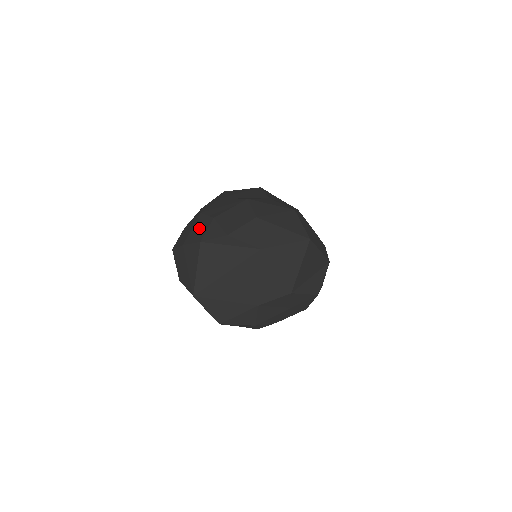
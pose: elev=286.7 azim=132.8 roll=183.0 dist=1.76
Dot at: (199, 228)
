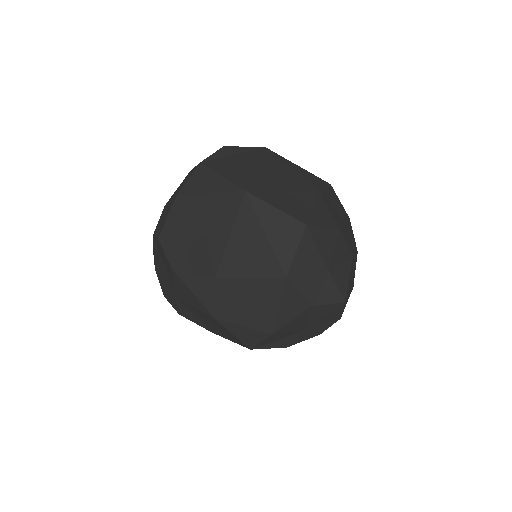
Dot at: (181, 184)
